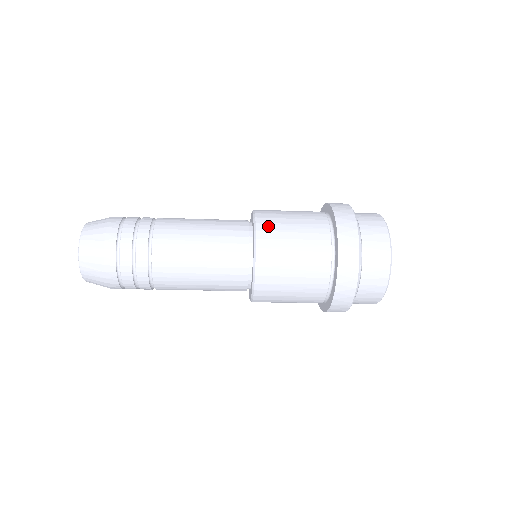
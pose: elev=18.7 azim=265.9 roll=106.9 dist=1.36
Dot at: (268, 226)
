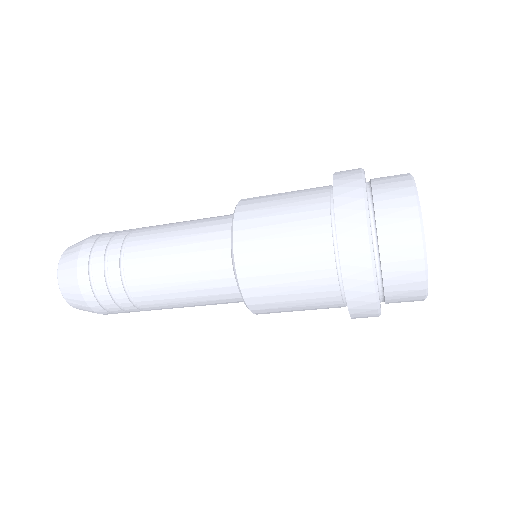
Dot at: (248, 233)
